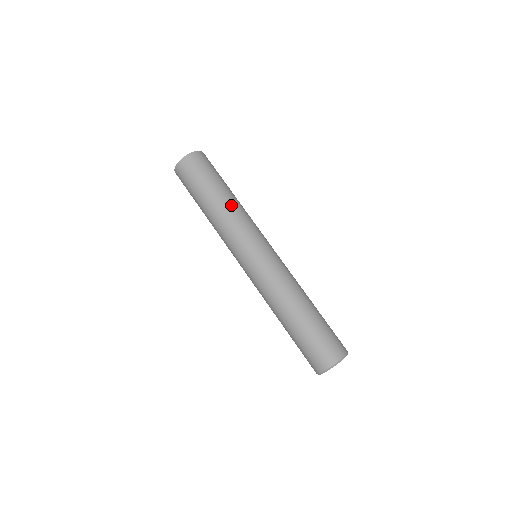
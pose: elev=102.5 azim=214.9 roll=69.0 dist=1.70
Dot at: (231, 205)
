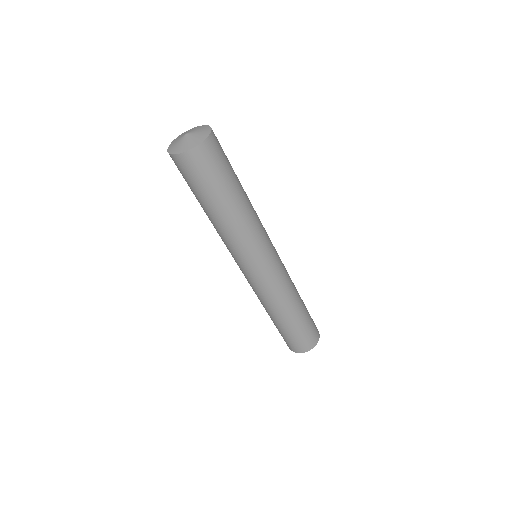
Dot at: (250, 206)
